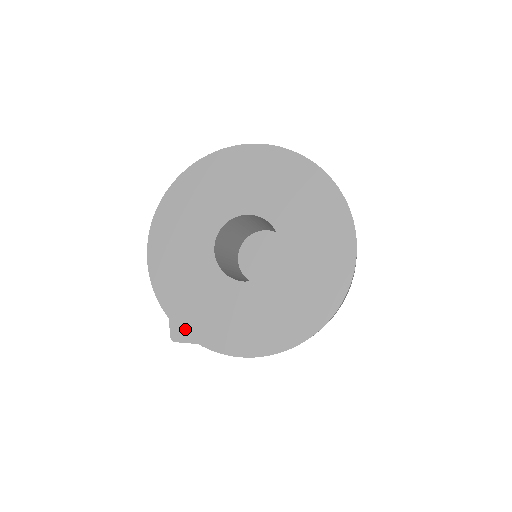
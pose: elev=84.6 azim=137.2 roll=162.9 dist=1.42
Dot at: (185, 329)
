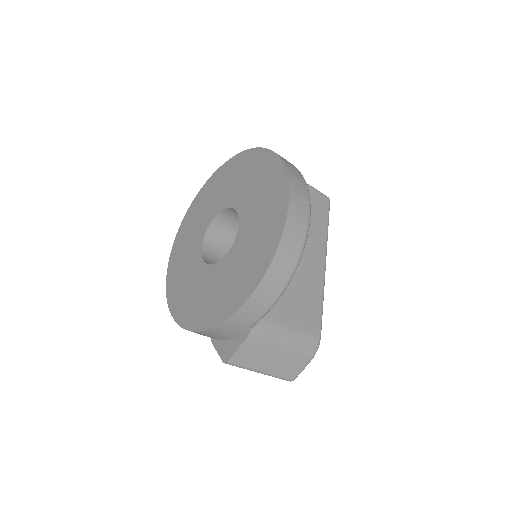
Dot at: (209, 325)
